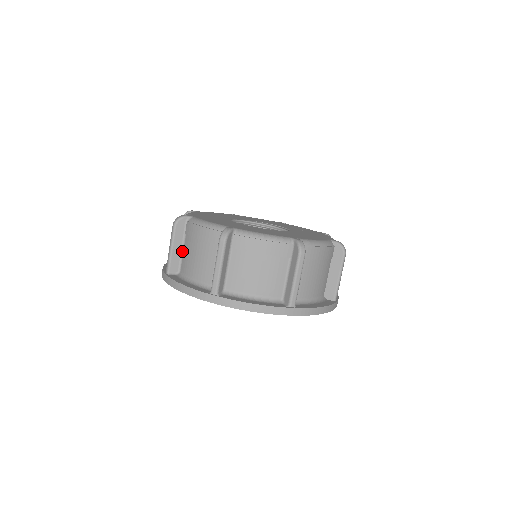
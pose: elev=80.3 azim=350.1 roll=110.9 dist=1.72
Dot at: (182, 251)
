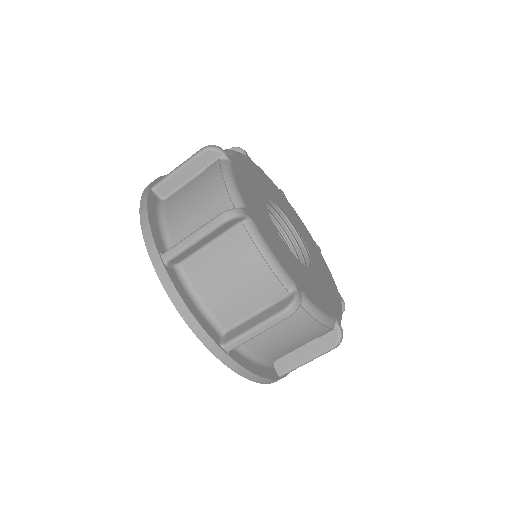
Dot at: (187, 182)
